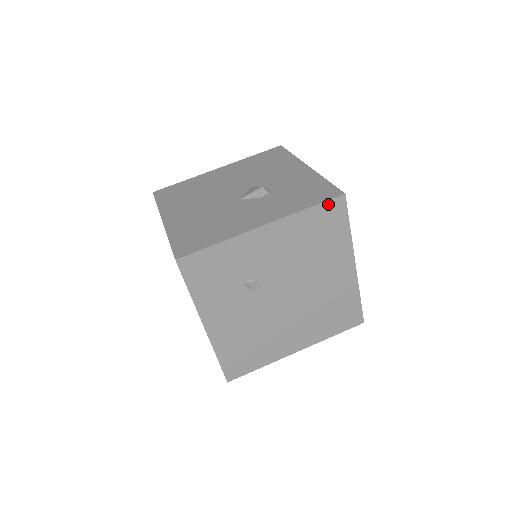
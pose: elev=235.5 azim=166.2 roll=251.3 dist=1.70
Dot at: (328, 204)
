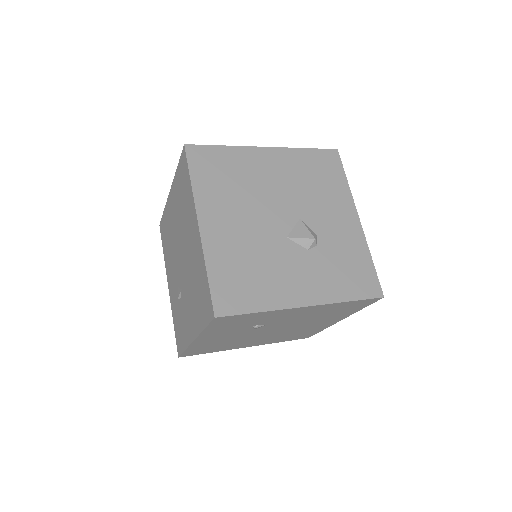
Dot at: (366, 300)
